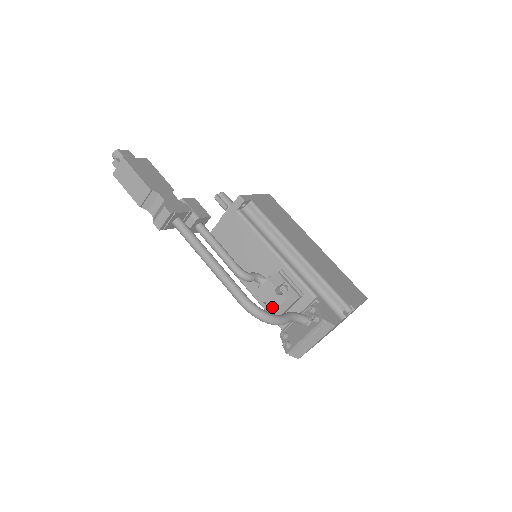
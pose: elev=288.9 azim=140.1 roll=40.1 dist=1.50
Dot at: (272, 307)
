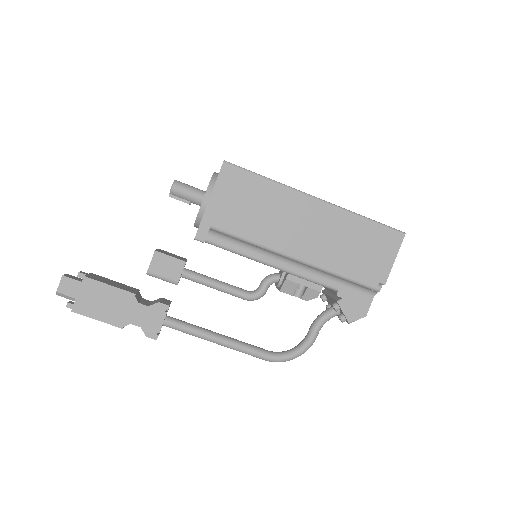
Dot at: occluded
